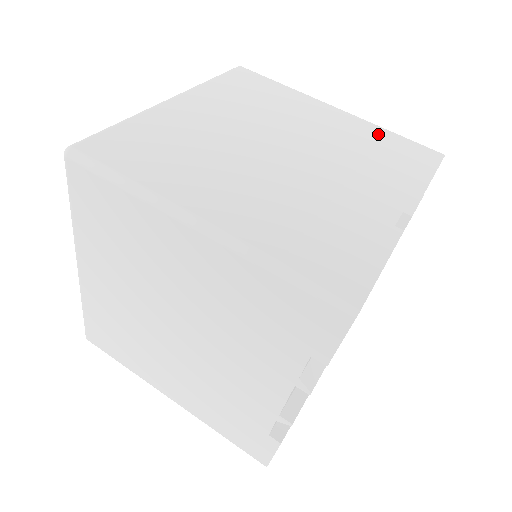
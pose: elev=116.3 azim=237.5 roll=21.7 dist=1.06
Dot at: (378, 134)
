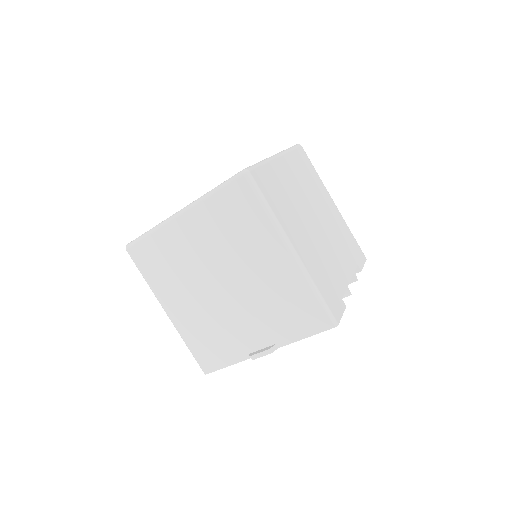
Dot at: (299, 292)
